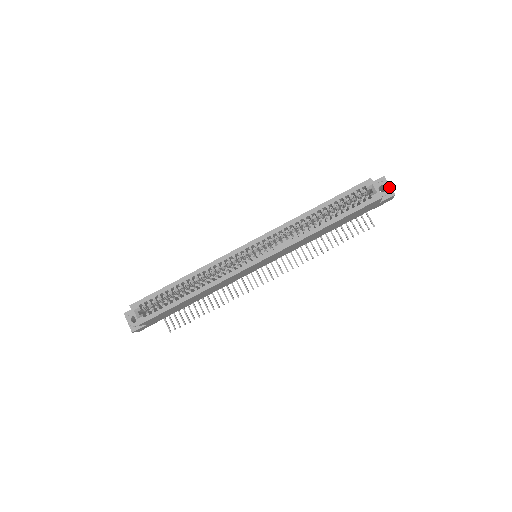
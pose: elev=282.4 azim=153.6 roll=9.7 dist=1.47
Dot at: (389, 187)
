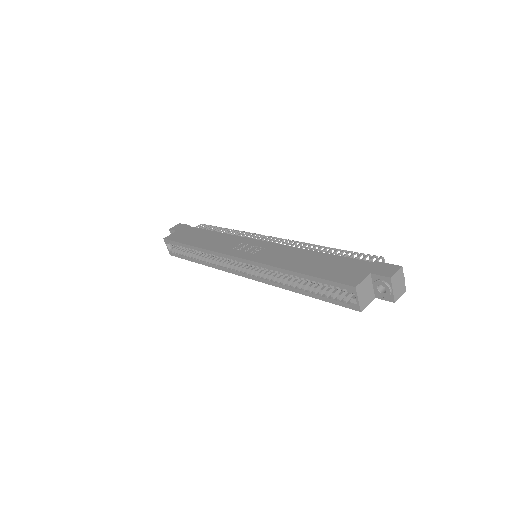
Dot at: (390, 293)
